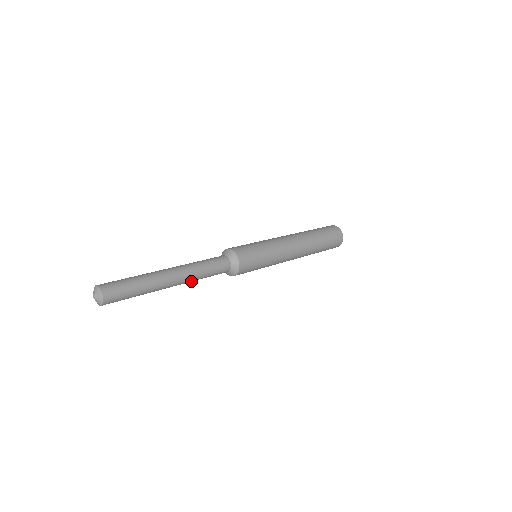
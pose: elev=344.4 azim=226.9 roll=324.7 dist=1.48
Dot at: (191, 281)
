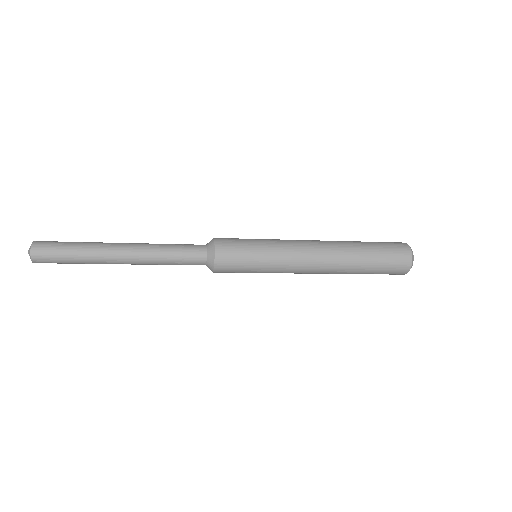
Dot at: (150, 264)
